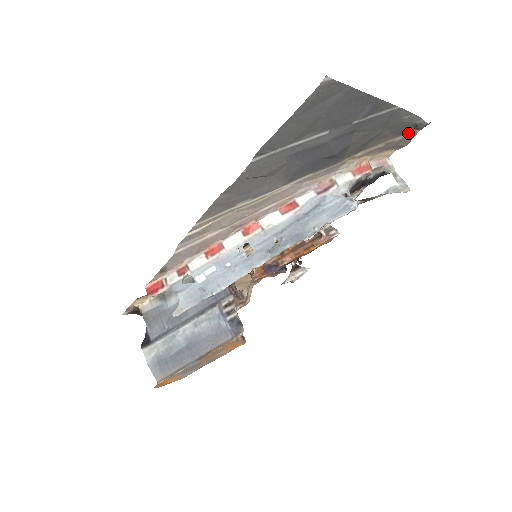
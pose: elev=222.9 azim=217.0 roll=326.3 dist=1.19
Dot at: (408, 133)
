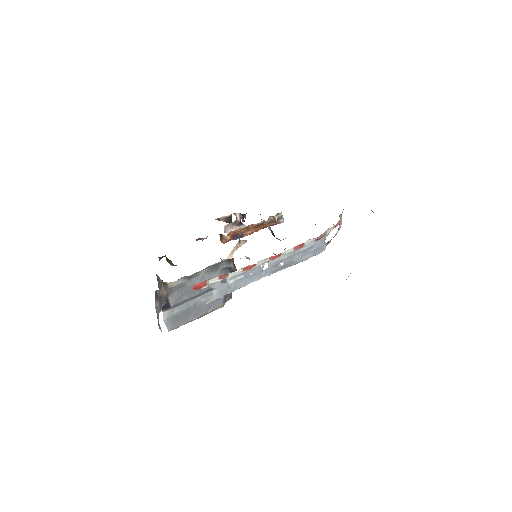
Dot at: occluded
